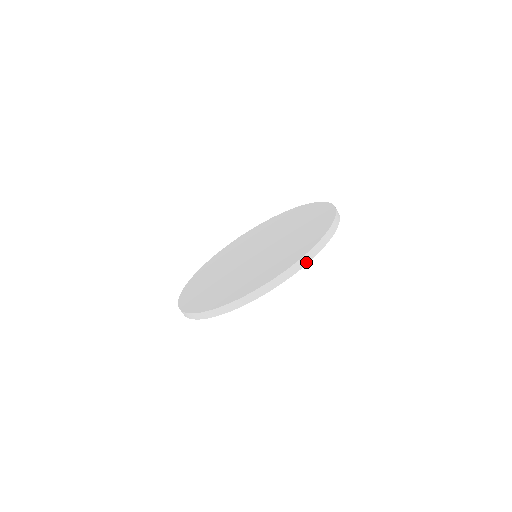
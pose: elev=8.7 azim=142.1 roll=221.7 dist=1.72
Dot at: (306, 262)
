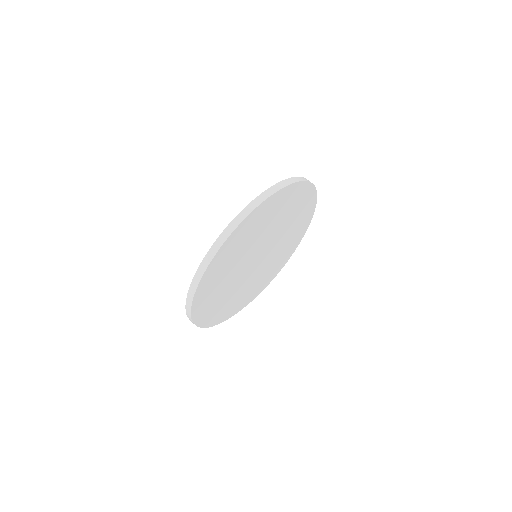
Dot at: (295, 181)
